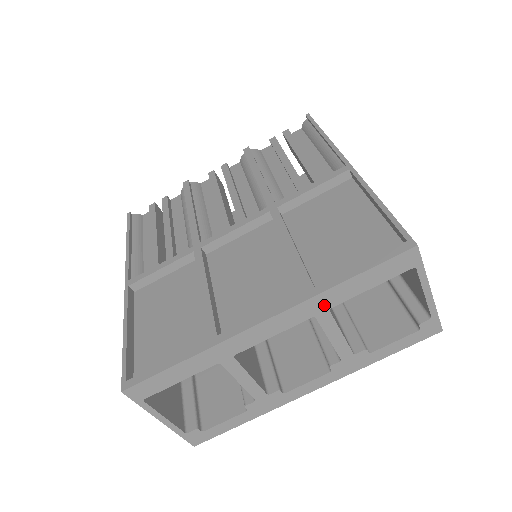
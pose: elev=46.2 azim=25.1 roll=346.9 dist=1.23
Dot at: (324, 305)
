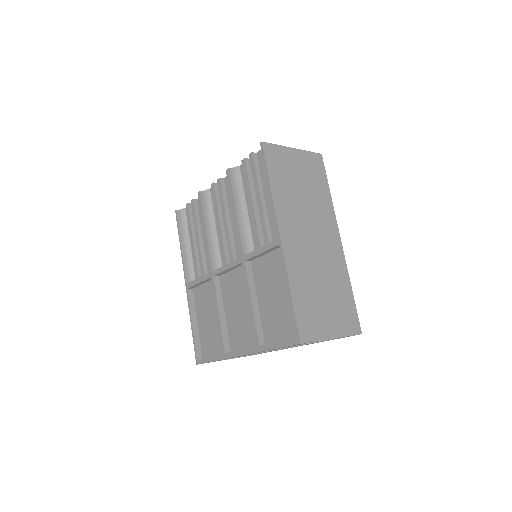
Dot at: occluded
